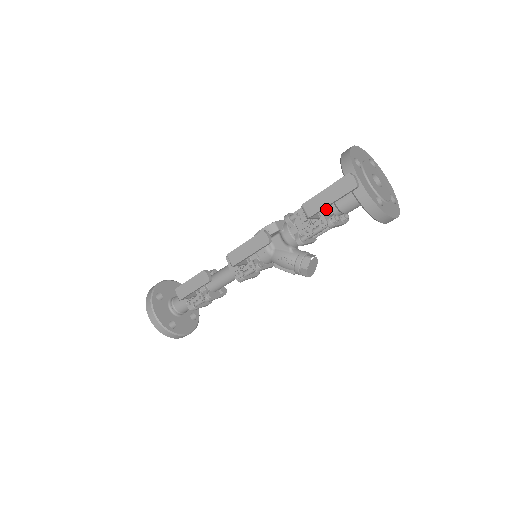
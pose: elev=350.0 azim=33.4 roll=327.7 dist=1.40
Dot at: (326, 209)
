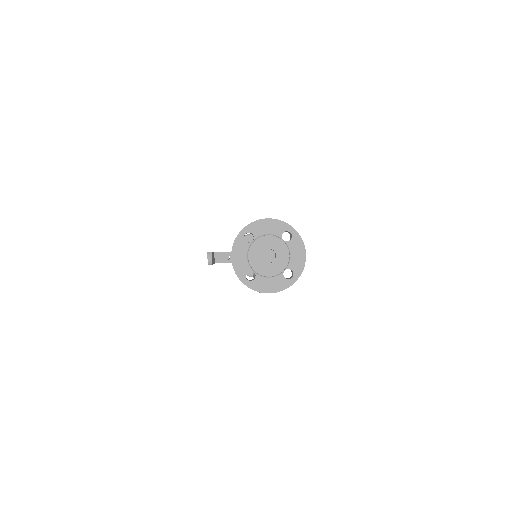
Dot at: occluded
